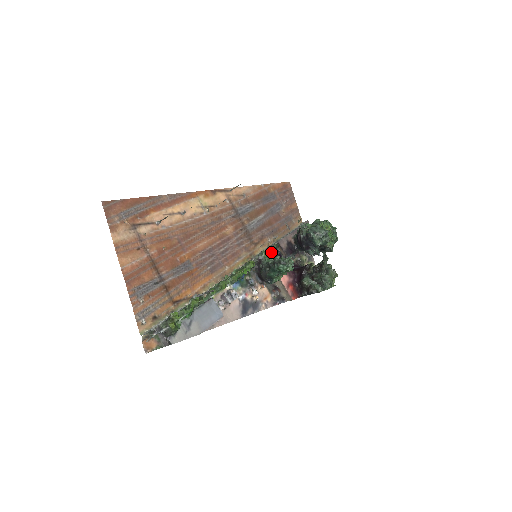
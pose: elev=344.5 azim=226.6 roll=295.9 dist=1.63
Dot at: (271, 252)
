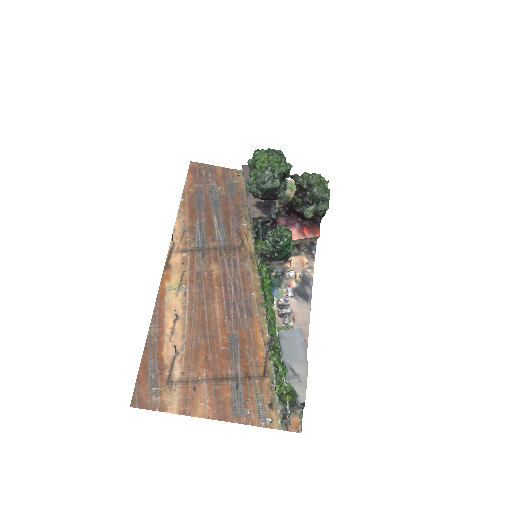
Dot at: (258, 232)
